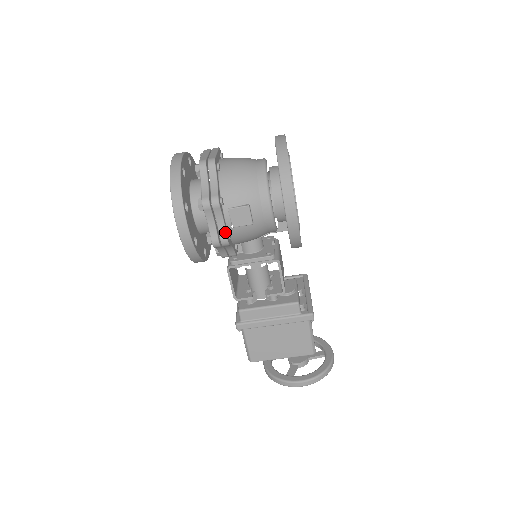
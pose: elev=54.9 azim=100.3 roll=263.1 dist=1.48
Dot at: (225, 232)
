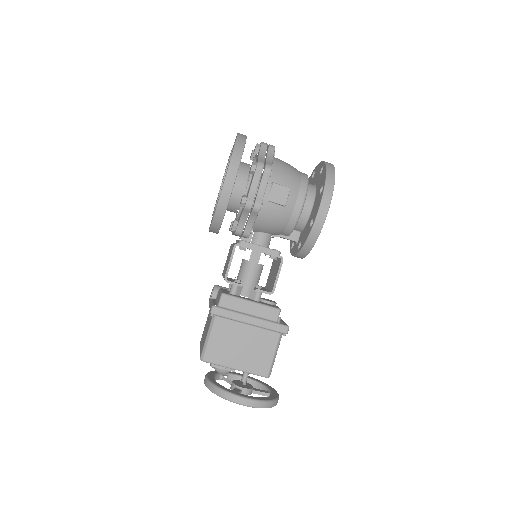
Dot at: (262, 198)
